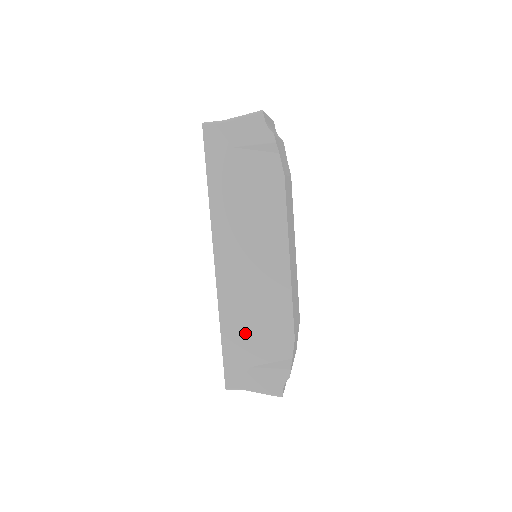
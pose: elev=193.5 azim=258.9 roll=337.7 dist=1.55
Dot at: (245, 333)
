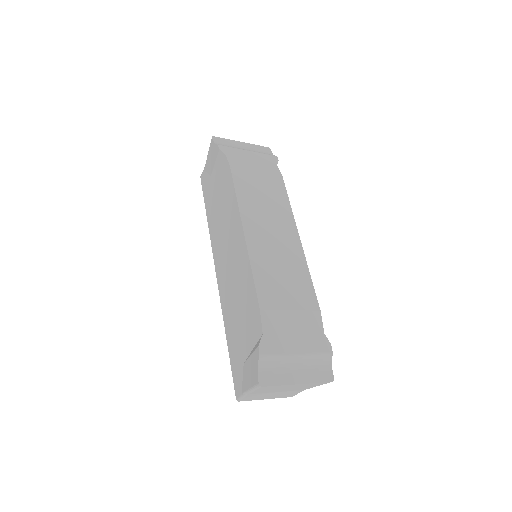
Dot at: (236, 327)
